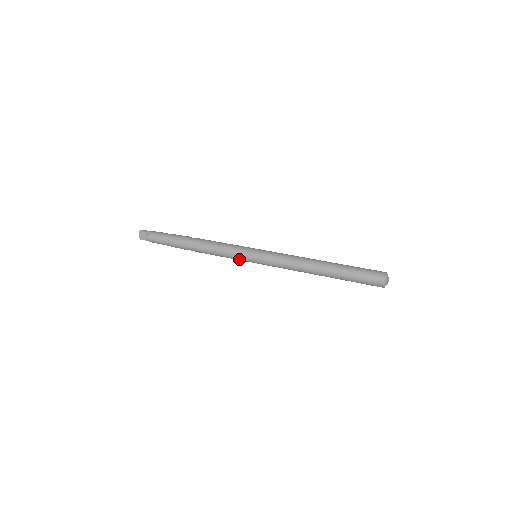
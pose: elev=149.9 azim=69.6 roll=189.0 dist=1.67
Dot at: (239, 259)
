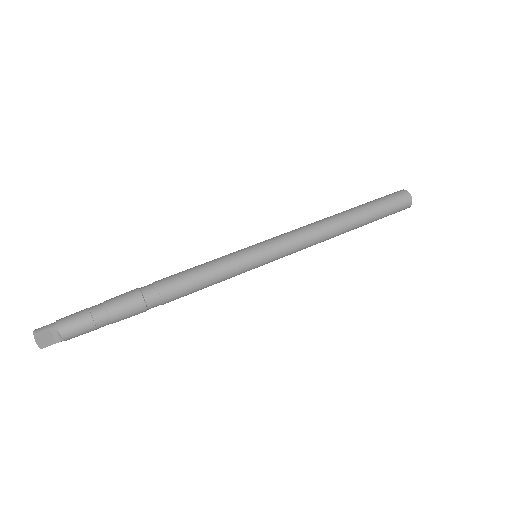
Dot at: (239, 274)
